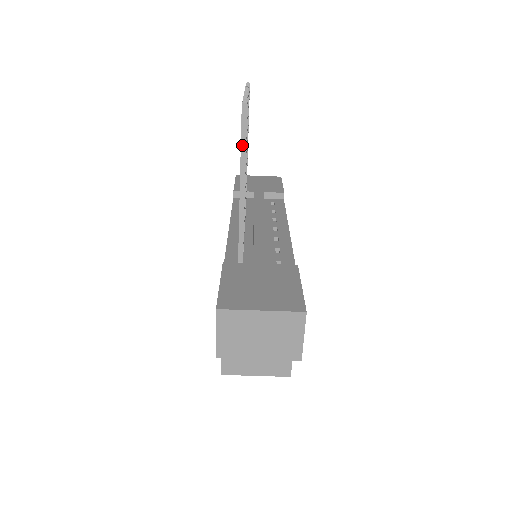
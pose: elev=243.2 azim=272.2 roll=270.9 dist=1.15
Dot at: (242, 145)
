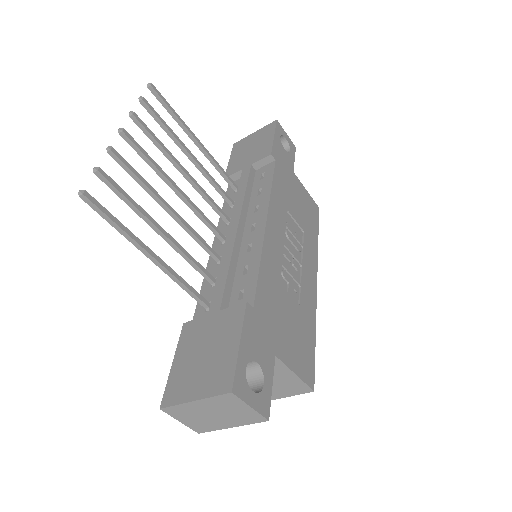
Dot at: (114, 227)
